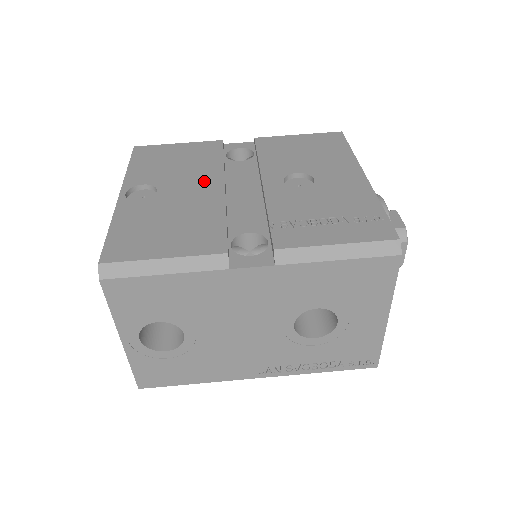
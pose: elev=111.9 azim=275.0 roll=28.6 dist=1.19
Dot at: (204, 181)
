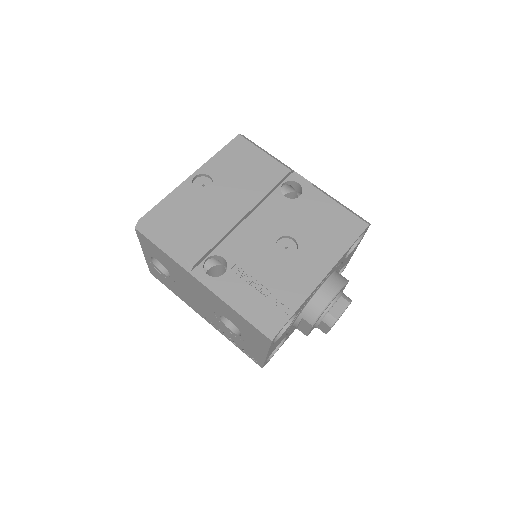
Dot at: (240, 201)
